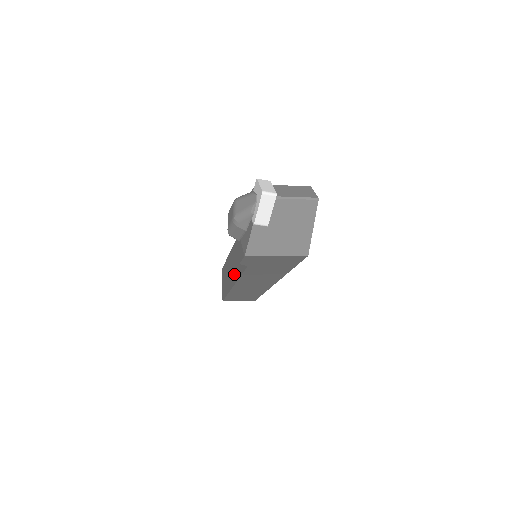
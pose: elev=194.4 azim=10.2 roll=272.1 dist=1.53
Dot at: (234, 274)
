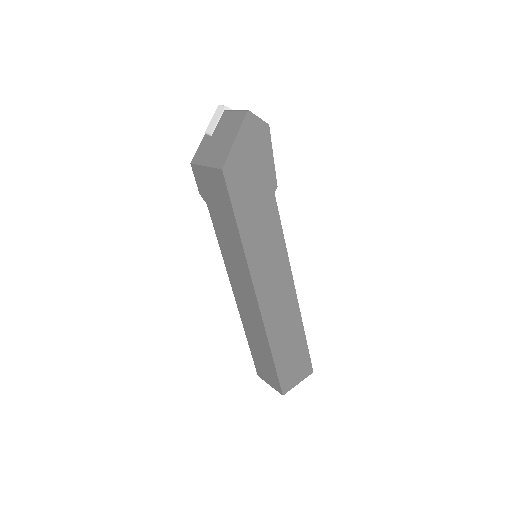
Dot at: occluded
